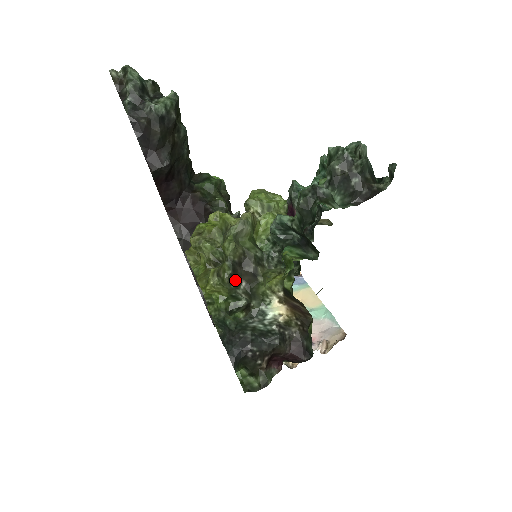
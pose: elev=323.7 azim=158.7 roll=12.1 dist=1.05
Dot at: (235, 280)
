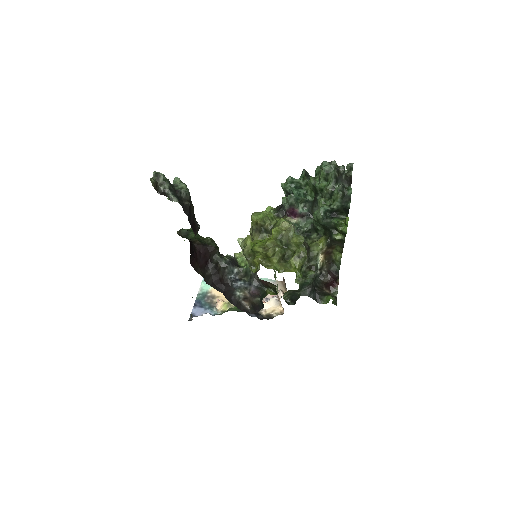
Dot at: occluded
